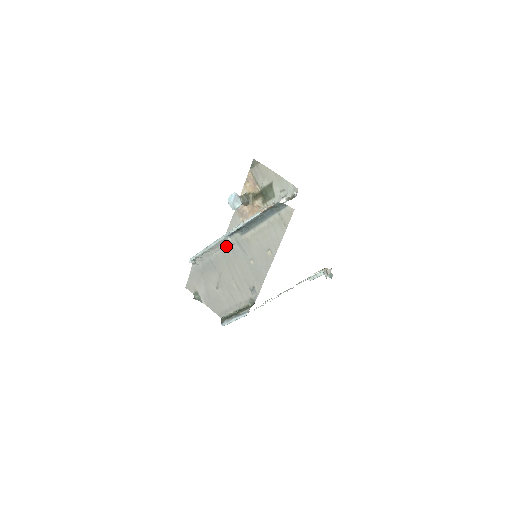
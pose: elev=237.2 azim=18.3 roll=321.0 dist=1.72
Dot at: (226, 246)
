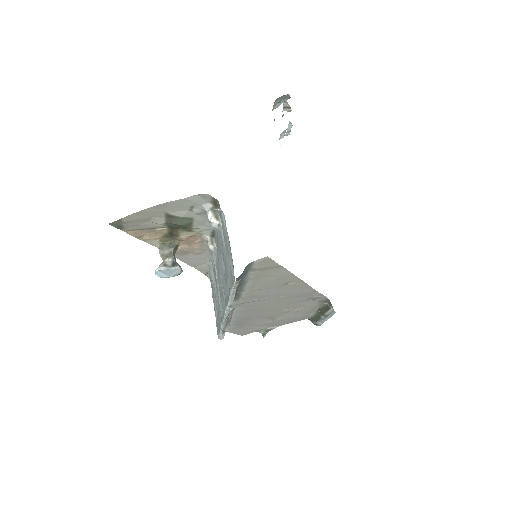
Dot at: (234, 311)
